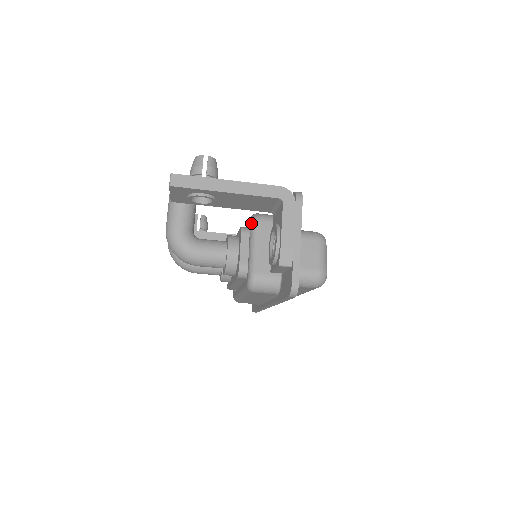
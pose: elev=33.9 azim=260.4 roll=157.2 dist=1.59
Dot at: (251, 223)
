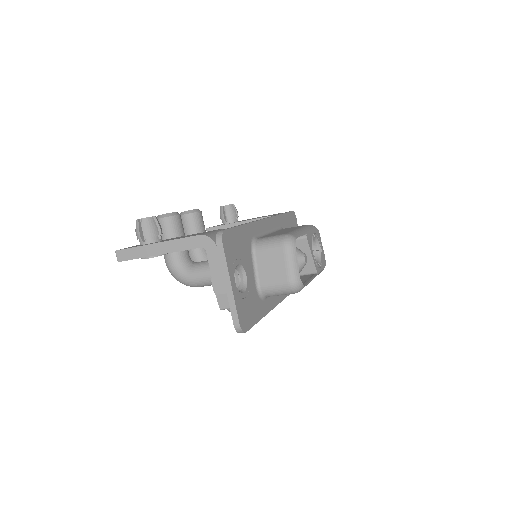
Dot at: occluded
